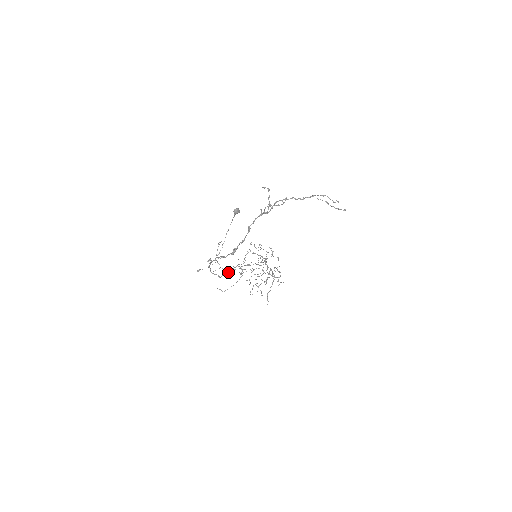
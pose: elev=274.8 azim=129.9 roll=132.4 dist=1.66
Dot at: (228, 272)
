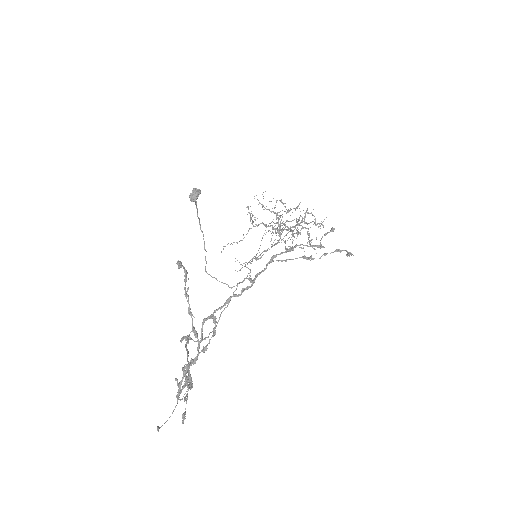
Dot at: (225, 307)
